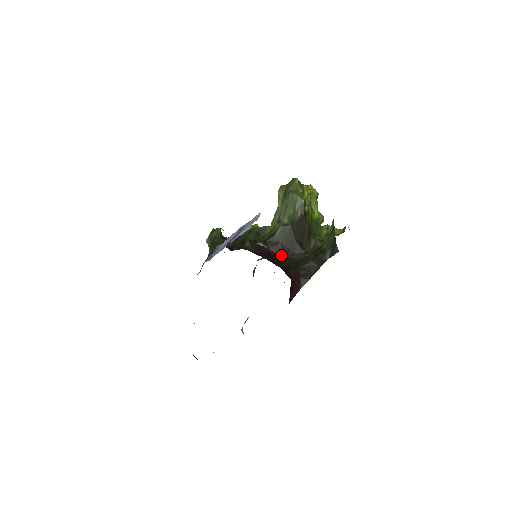
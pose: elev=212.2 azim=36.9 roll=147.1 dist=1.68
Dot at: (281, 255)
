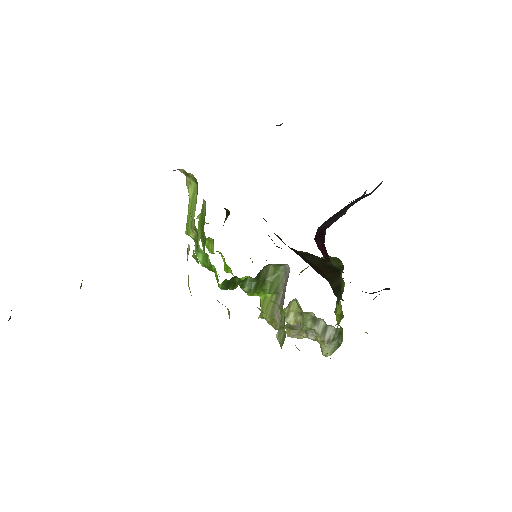
Dot at: (301, 257)
